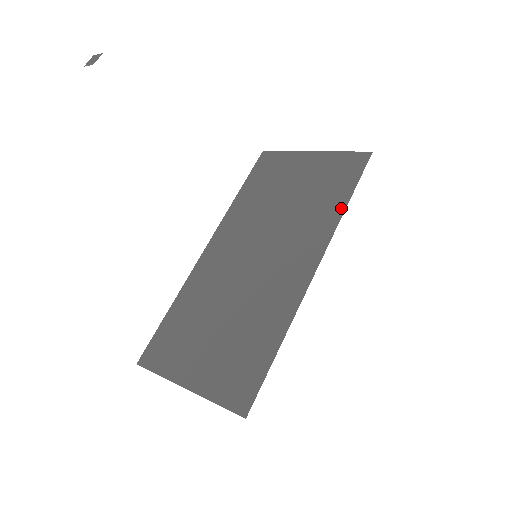
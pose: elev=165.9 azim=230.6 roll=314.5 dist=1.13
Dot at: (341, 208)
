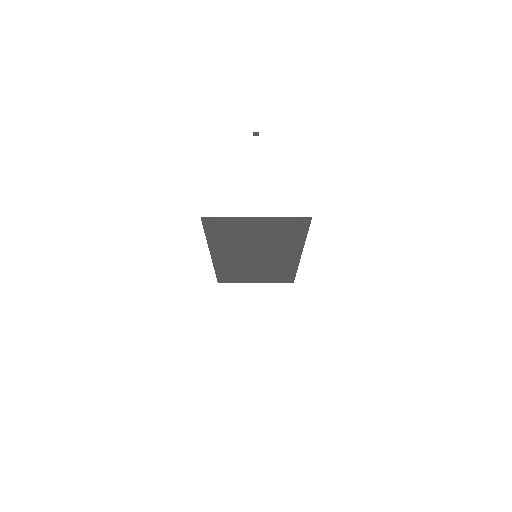
Dot at: (294, 270)
